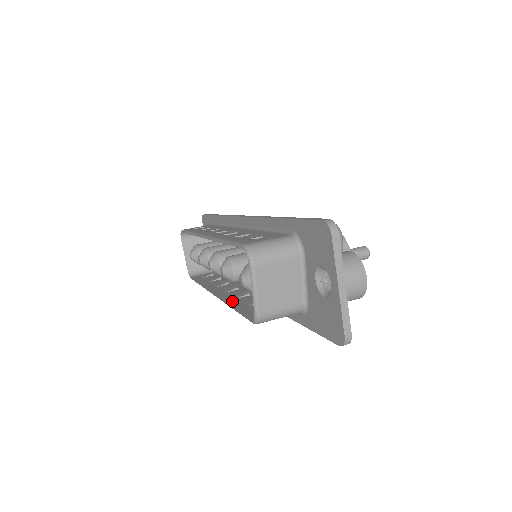
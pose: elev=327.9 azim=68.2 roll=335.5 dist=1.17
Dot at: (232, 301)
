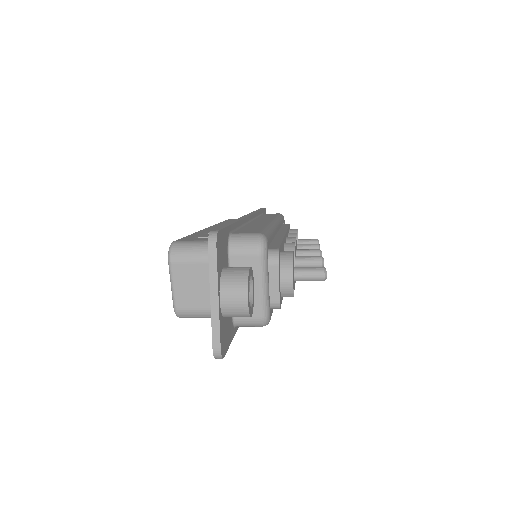
Dot at: occluded
